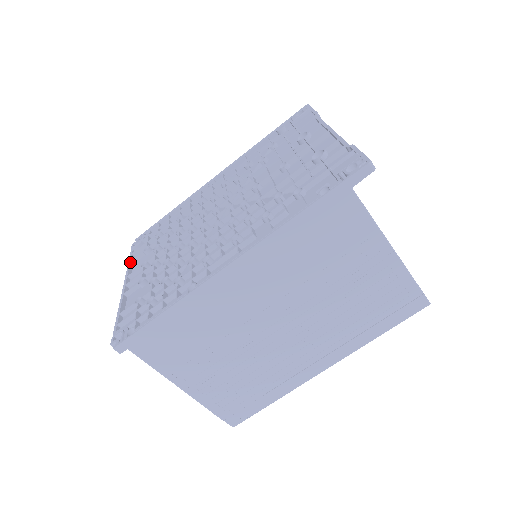
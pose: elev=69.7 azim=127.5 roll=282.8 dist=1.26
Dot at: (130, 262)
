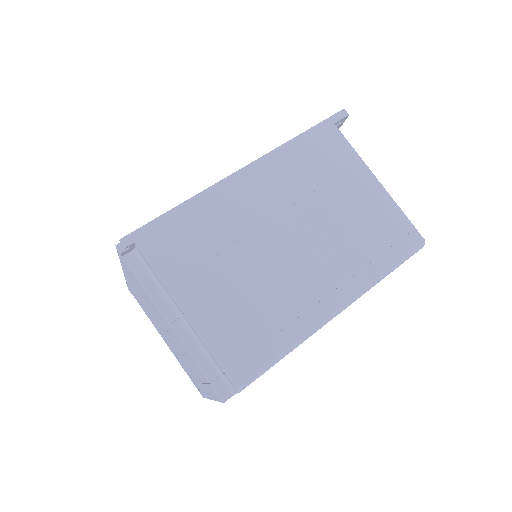
Dot at: occluded
